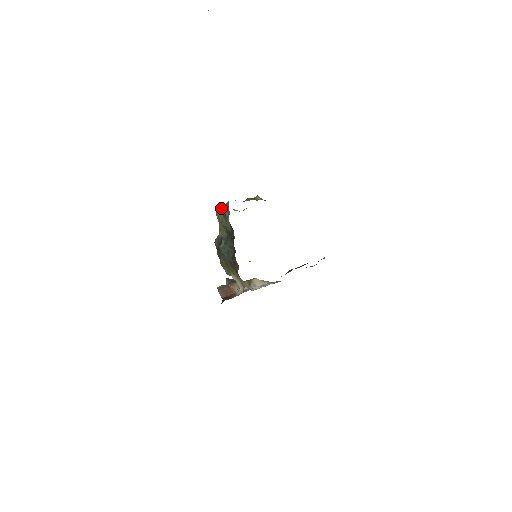
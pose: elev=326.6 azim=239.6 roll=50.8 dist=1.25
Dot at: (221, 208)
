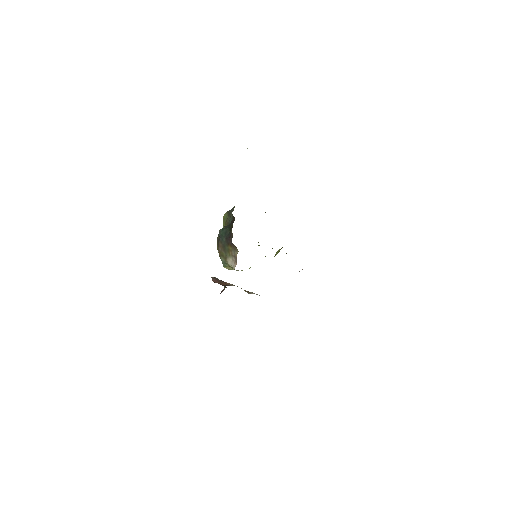
Dot at: (227, 211)
